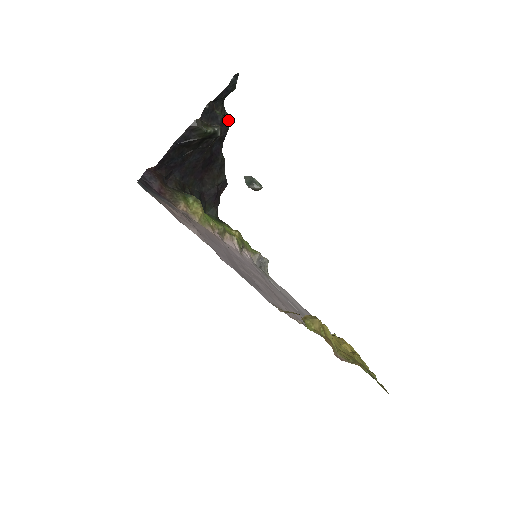
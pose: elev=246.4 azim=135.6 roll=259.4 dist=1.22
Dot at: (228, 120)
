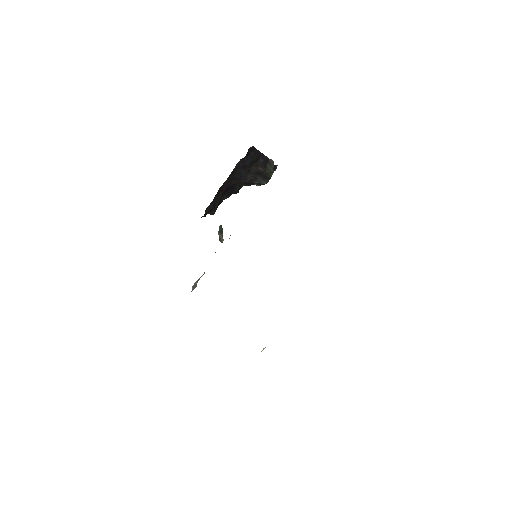
Dot at: occluded
